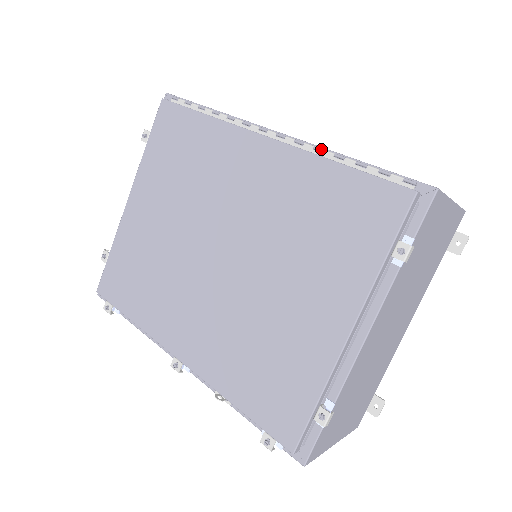
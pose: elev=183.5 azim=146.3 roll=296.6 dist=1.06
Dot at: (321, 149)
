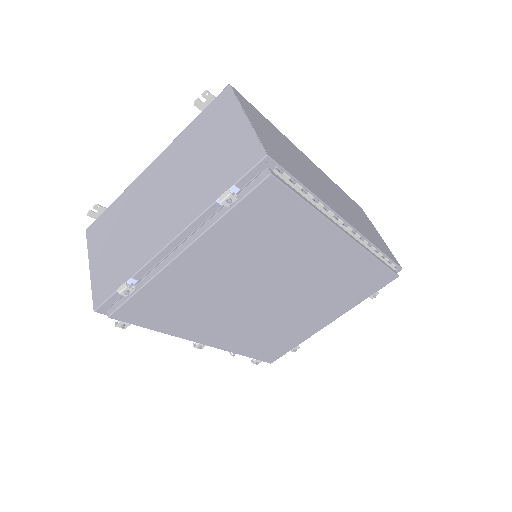
Dot at: (371, 246)
